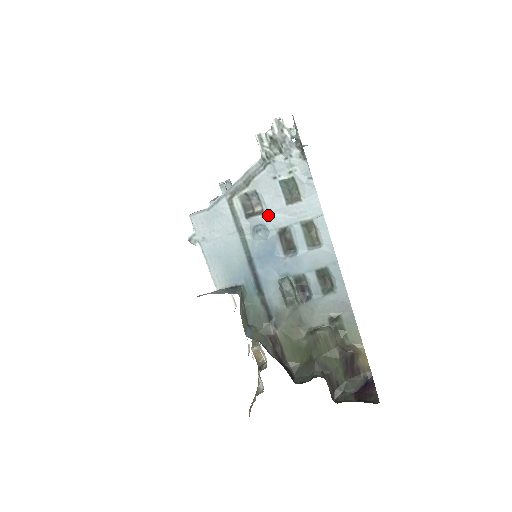
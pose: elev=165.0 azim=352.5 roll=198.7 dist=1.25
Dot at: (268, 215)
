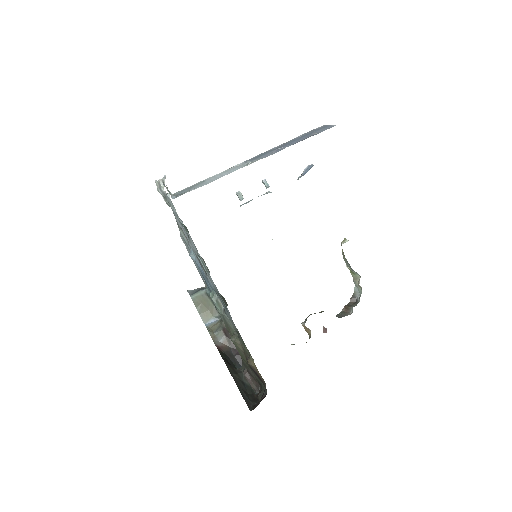
Dot at: (190, 244)
